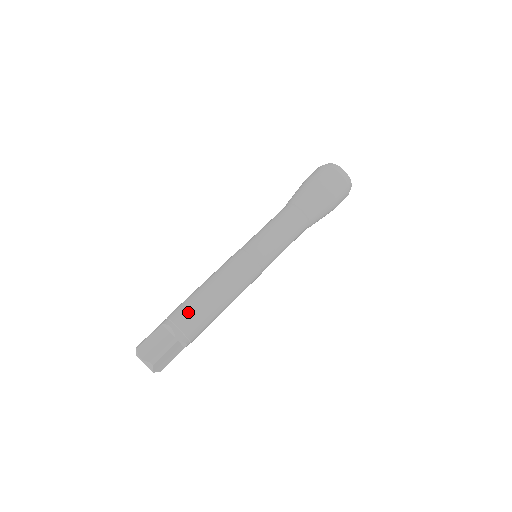
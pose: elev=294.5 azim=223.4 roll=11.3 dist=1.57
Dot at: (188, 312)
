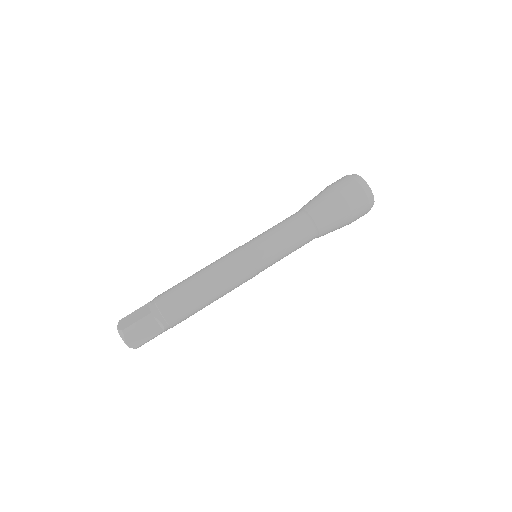
Dot at: (183, 314)
